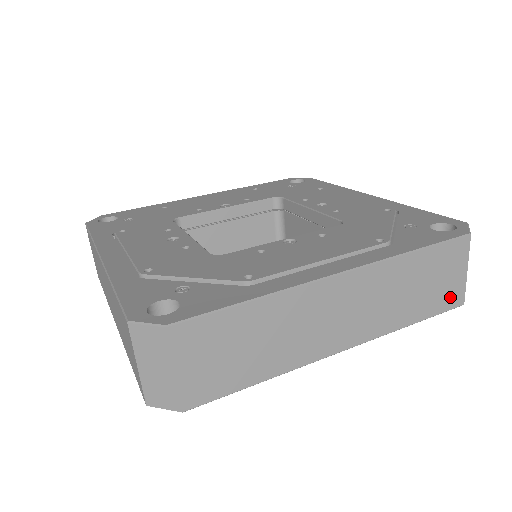
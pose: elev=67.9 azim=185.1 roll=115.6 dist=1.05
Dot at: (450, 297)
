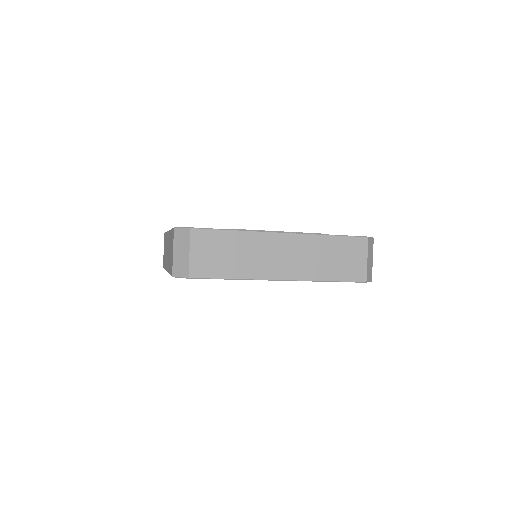
Dot at: (356, 273)
